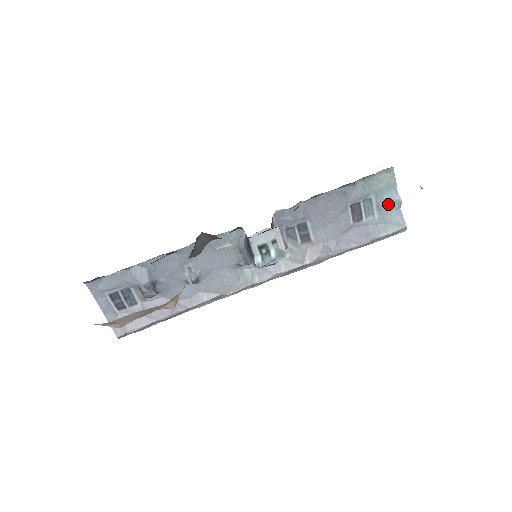
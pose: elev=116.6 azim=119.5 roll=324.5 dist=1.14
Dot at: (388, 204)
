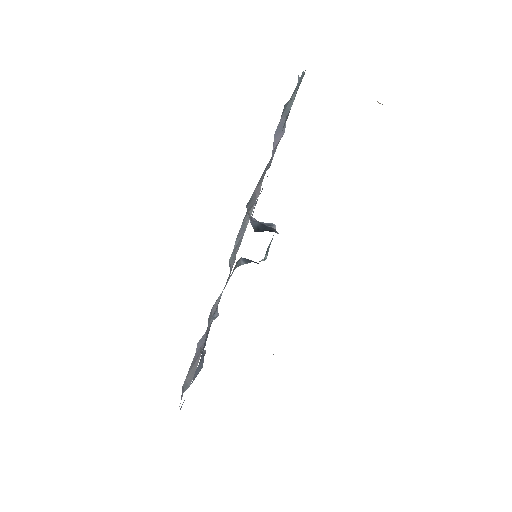
Dot at: occluded
